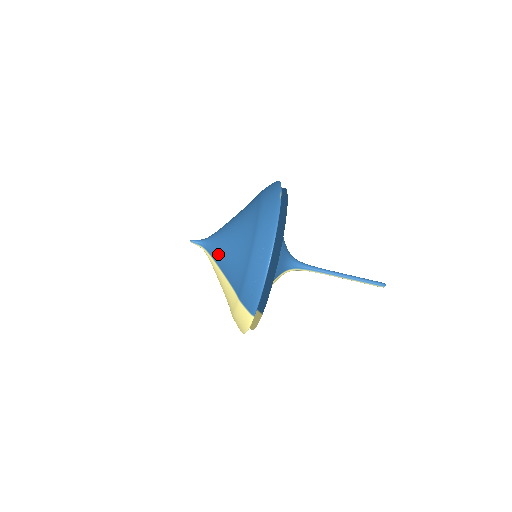
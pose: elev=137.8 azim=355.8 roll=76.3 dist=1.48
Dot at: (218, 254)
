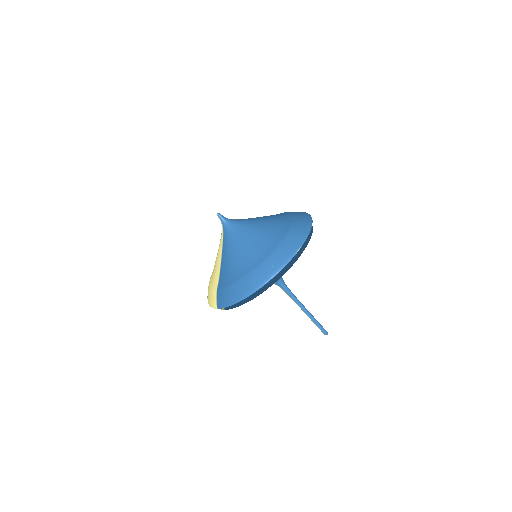
Dot at: (228, 244)
